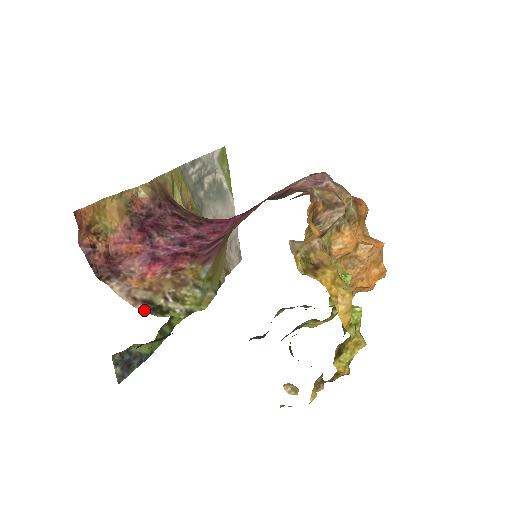
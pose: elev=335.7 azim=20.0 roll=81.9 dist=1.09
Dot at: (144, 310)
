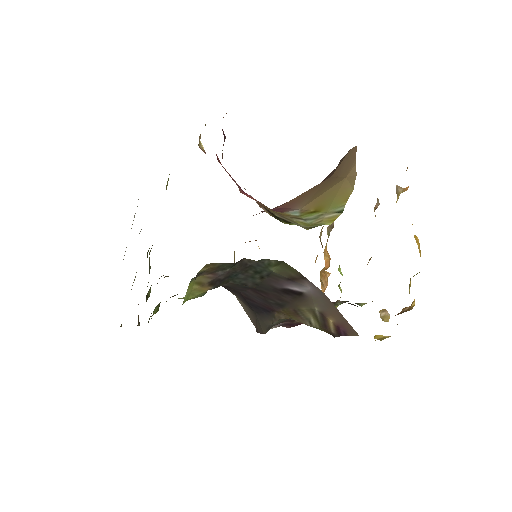
Dot at: (269, 214)
